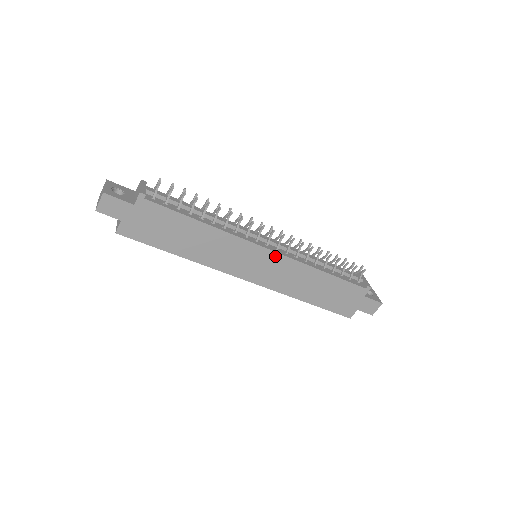
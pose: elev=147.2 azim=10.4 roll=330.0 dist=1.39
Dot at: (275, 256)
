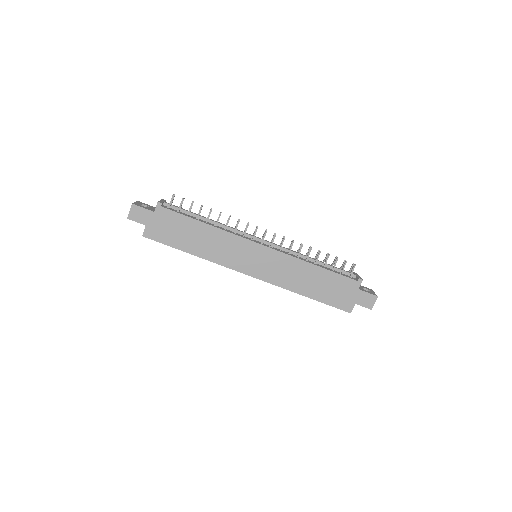
Dot at: (269, 251)
